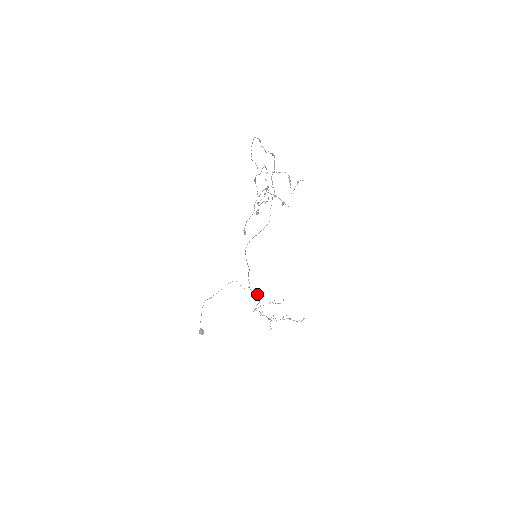
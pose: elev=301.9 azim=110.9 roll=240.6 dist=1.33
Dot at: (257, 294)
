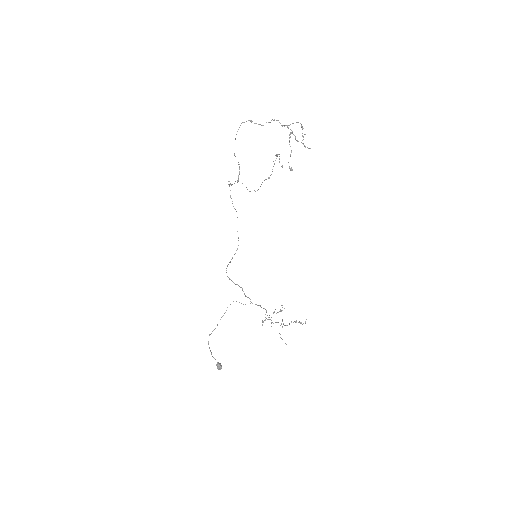
Dot at: (260, 305)
